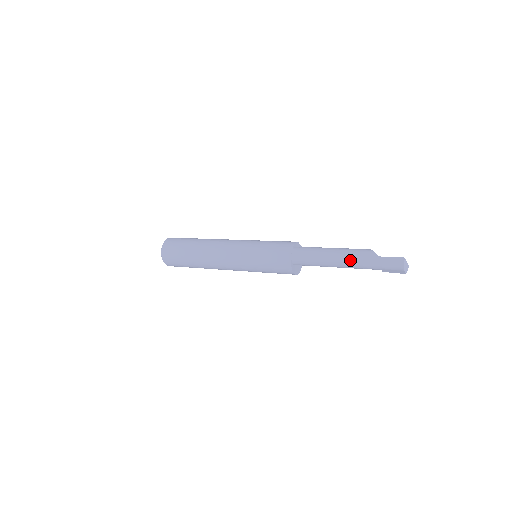
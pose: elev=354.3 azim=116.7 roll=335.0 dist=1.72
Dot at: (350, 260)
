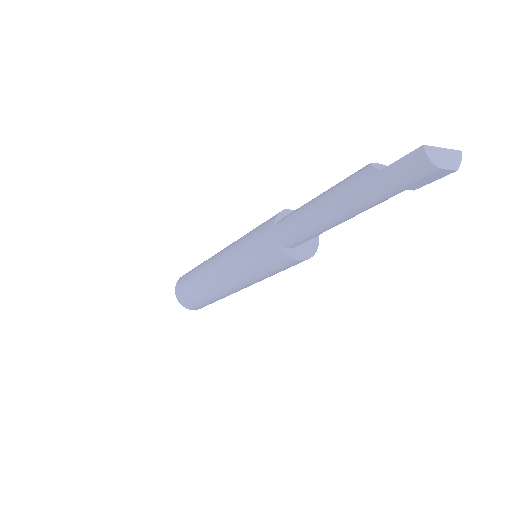
Dot at: (345, 202)
